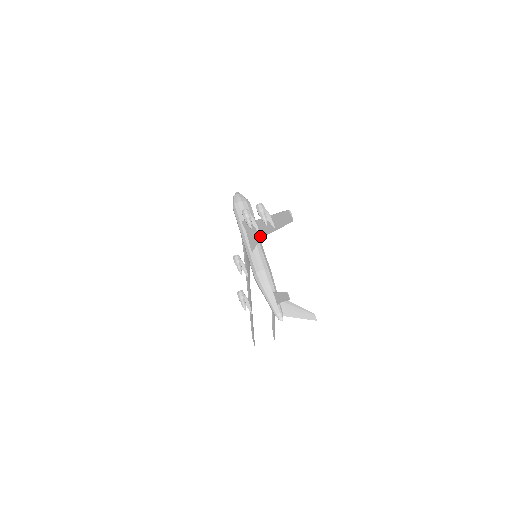
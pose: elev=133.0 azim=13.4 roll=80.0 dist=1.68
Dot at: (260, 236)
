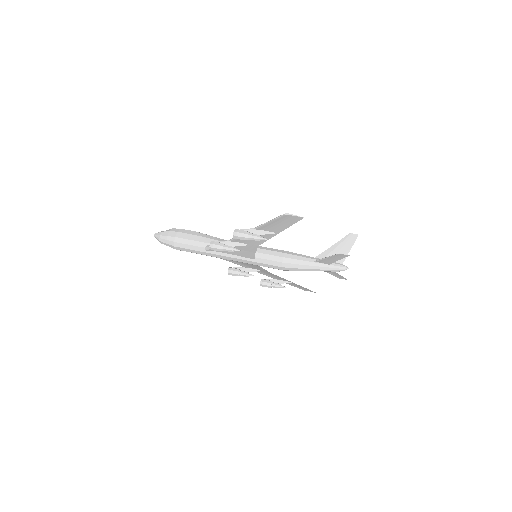
Dot at: (254, 246)
